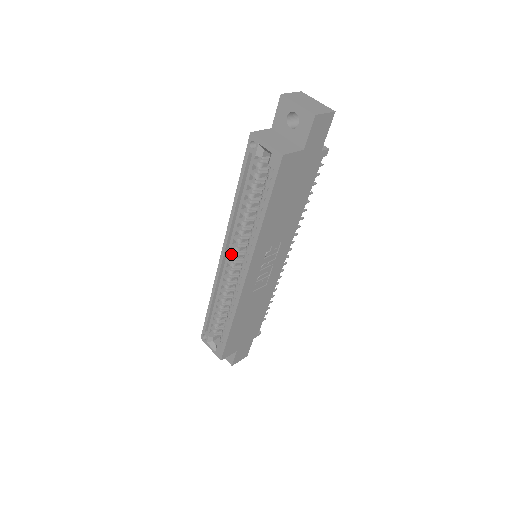
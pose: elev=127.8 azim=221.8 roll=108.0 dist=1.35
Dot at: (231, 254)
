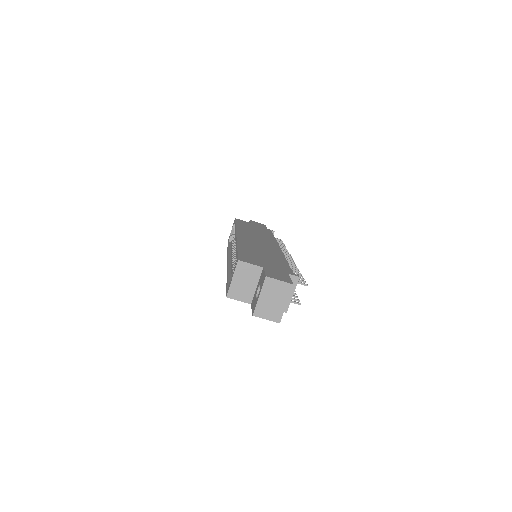
Dot at: occluded
